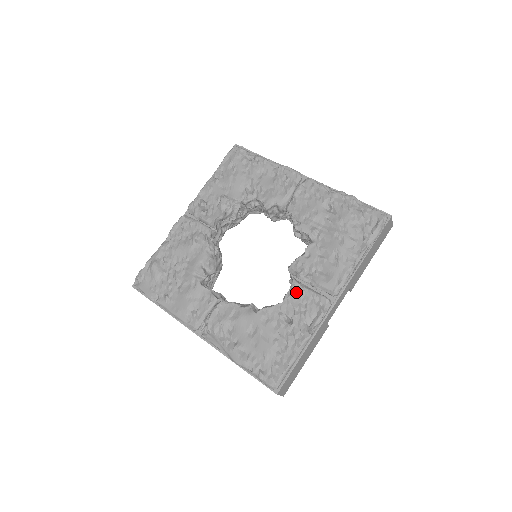
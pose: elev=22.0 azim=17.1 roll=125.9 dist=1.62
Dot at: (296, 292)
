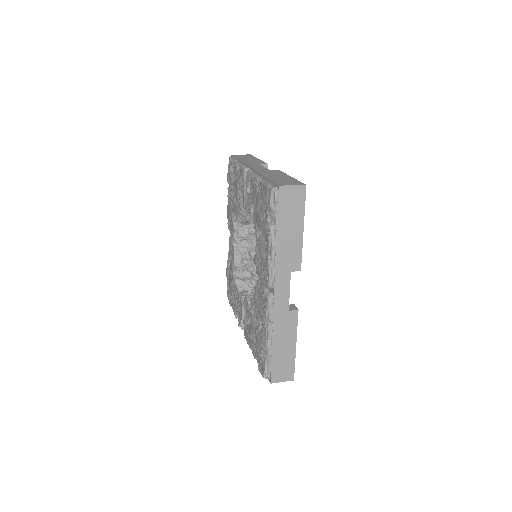
Dot at: (241, 303)
